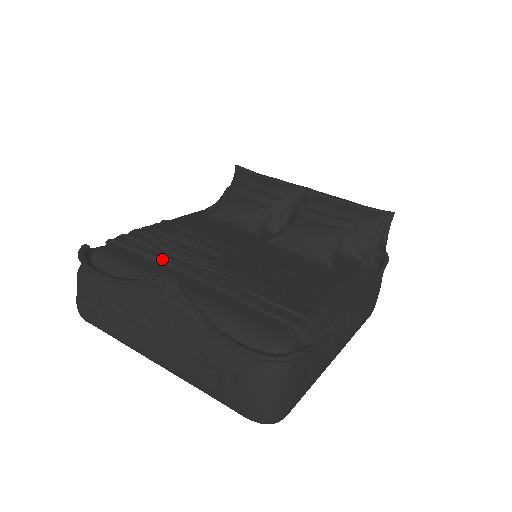
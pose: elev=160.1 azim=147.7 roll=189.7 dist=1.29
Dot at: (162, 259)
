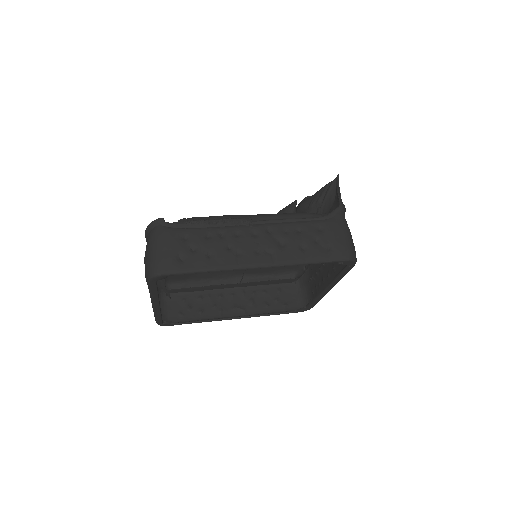
Dot at: occluded
